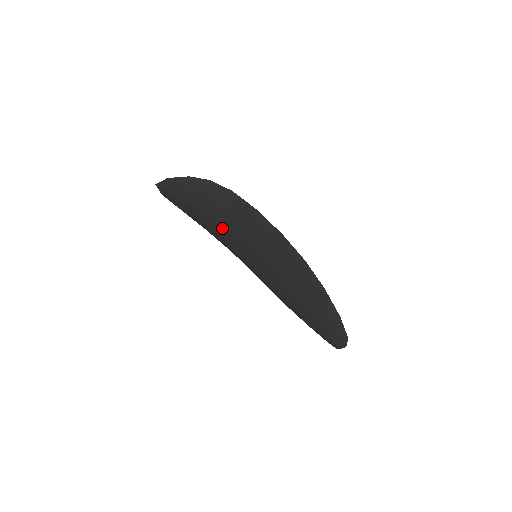
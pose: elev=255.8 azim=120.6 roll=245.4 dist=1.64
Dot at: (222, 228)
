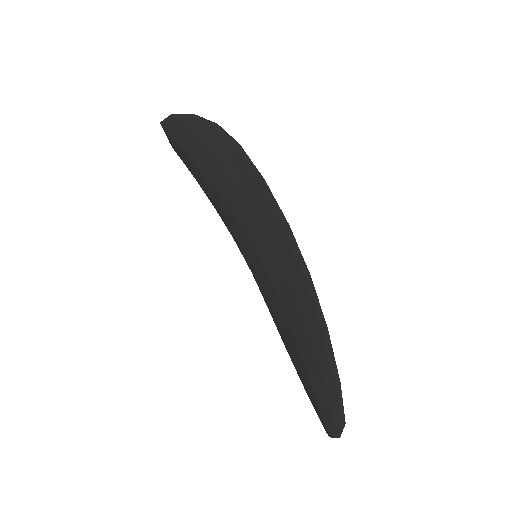
Dot at: (224, 204)
